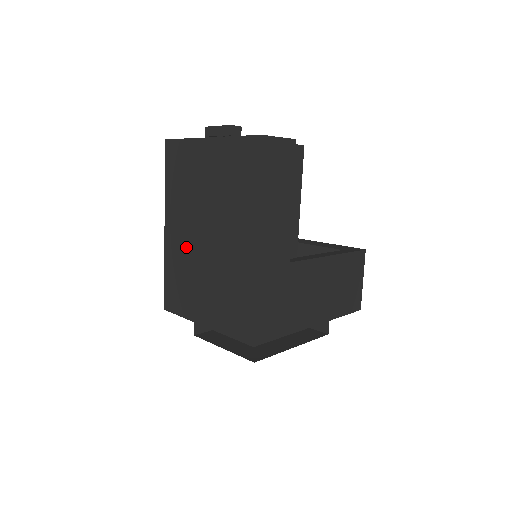
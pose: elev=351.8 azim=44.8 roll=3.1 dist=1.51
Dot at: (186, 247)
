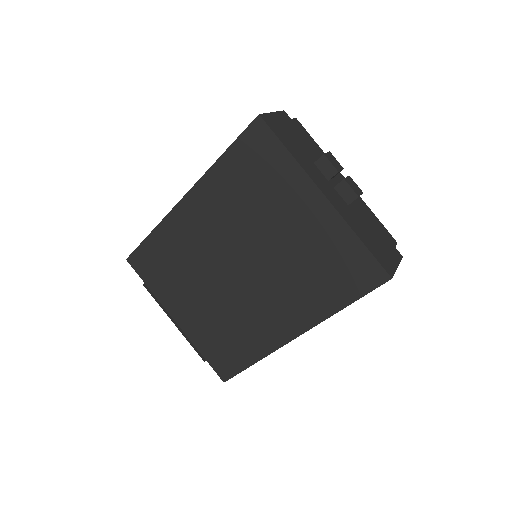
Dot at: (202, 247)
